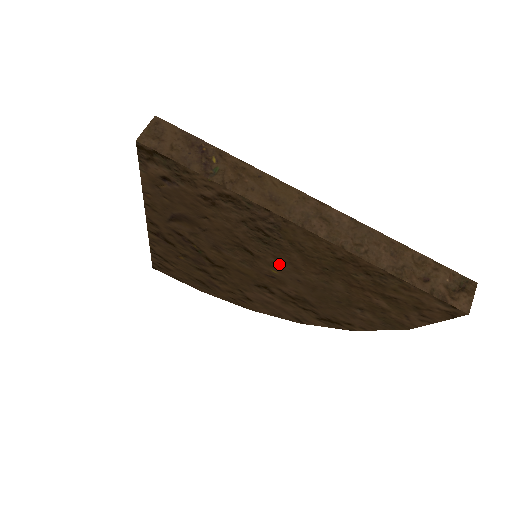
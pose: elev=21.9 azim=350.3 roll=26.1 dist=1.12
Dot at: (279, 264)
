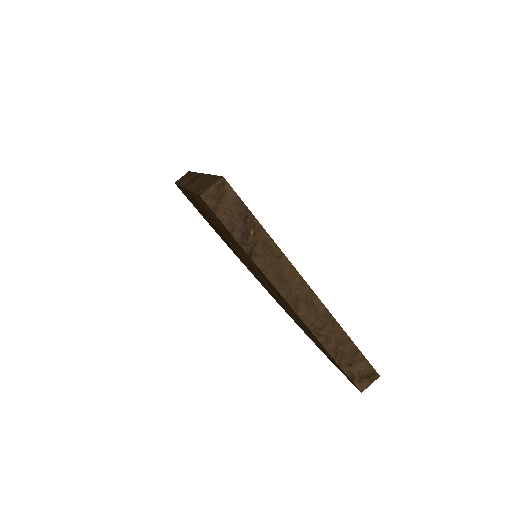
Dot at: (267, 285)
